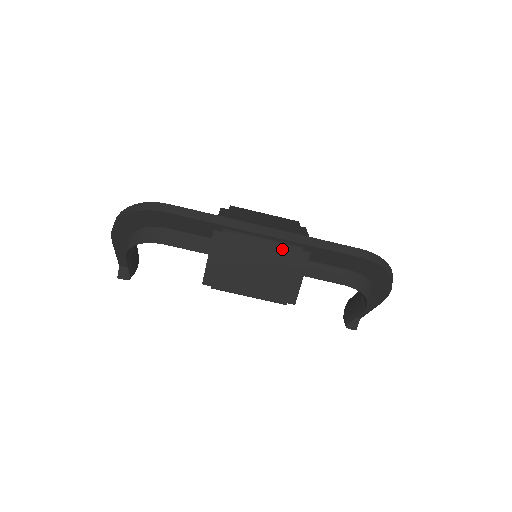
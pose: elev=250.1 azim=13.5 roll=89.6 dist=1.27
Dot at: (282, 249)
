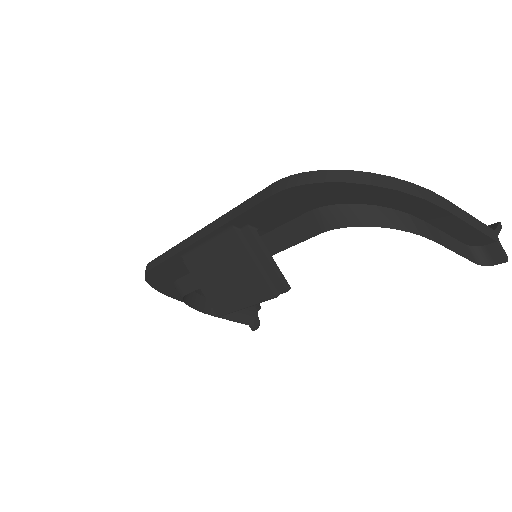
Dot at: (223, 242)
